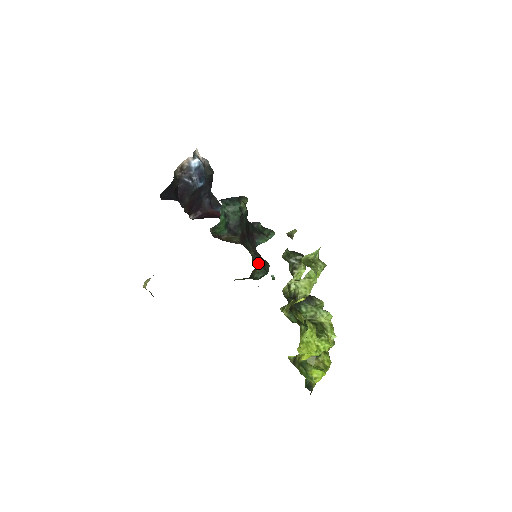
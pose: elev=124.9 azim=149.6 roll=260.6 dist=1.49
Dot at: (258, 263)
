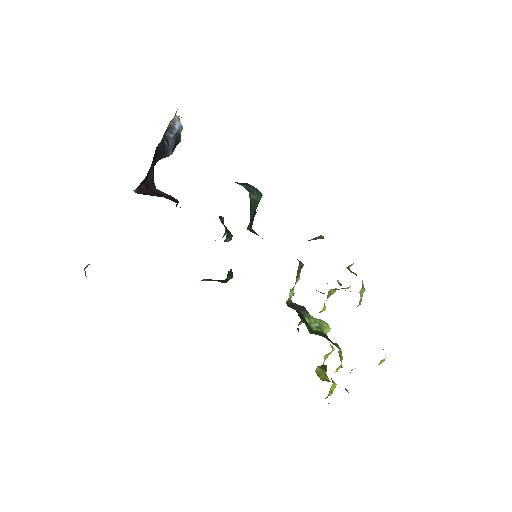
Dot at: occluded
